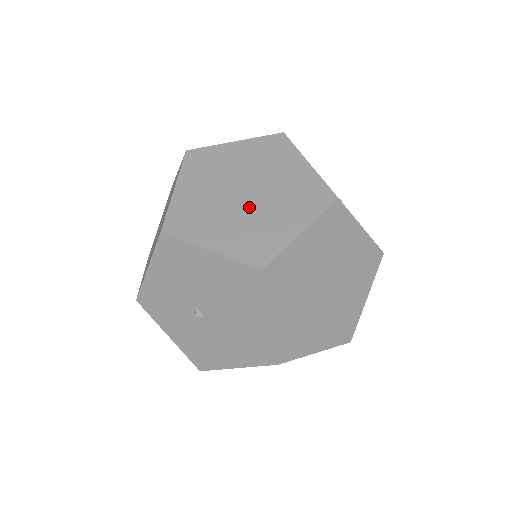
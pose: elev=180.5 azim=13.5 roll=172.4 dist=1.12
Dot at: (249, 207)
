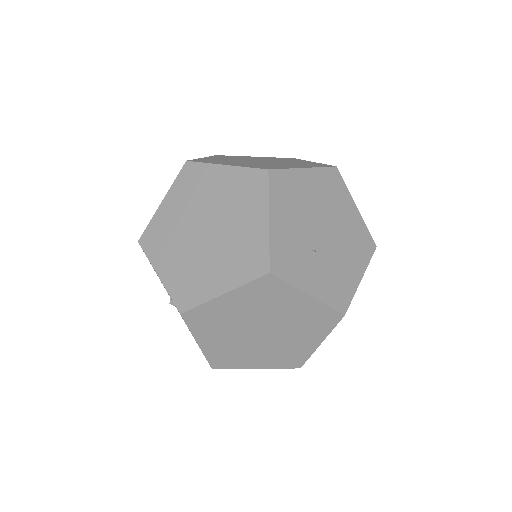
Dot at: (201, 247)
